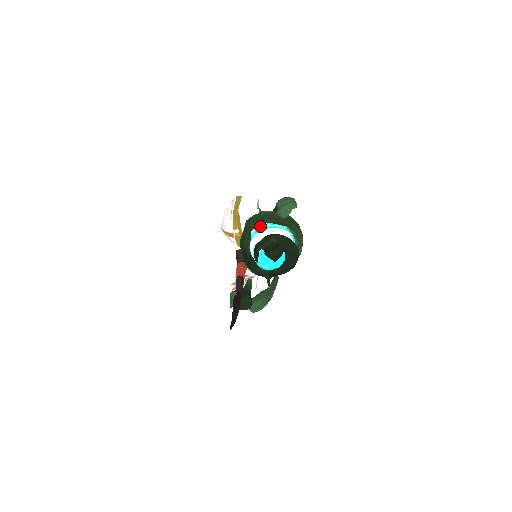
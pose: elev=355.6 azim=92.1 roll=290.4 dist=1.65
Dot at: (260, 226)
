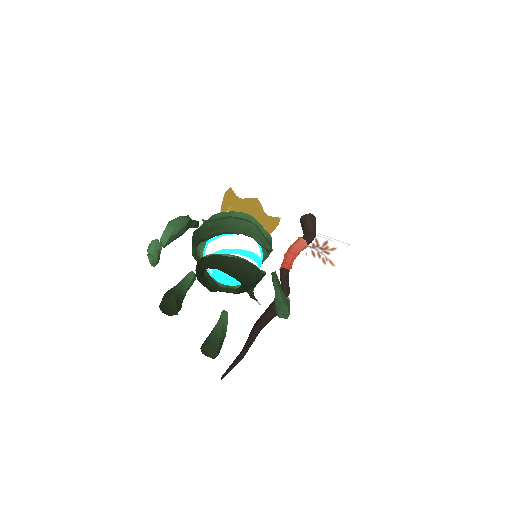
Dot at: occluded
